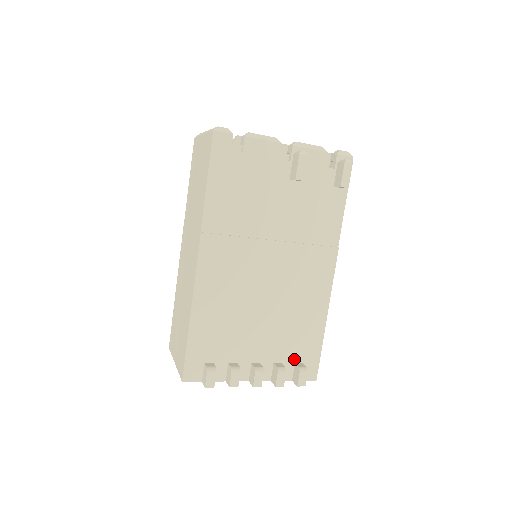
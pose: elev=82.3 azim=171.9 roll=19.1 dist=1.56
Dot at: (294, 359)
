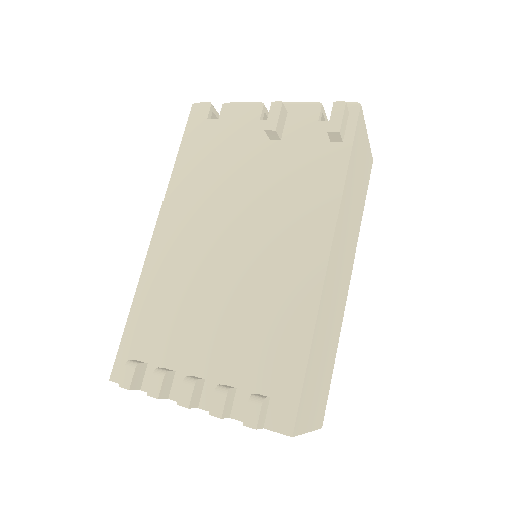
Dot at: (257, 386)
